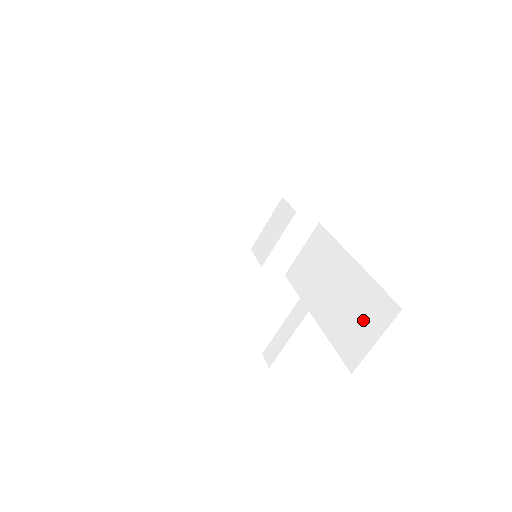
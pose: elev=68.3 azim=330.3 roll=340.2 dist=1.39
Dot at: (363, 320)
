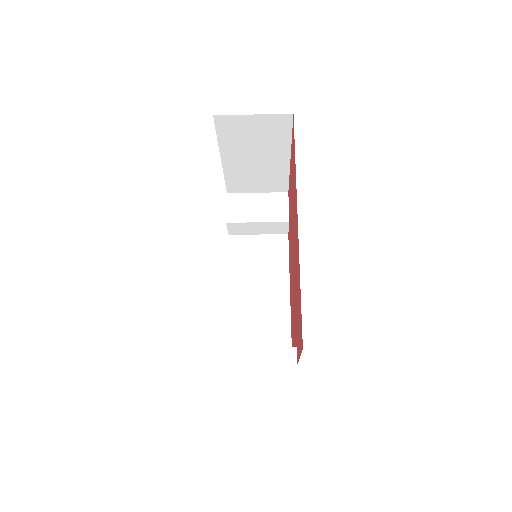
Dot at: (262, 341)
